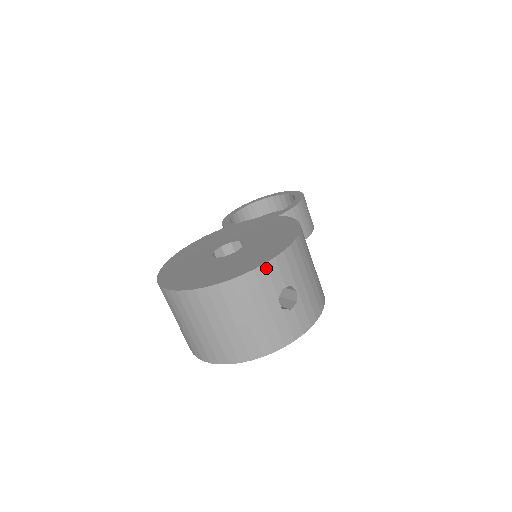
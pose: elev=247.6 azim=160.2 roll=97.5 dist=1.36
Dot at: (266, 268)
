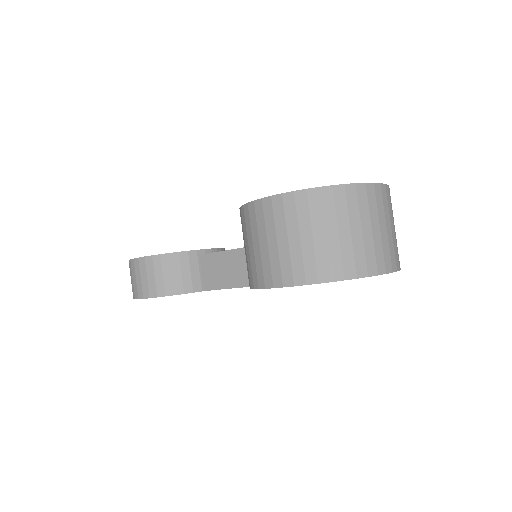
Dot at: occluded
